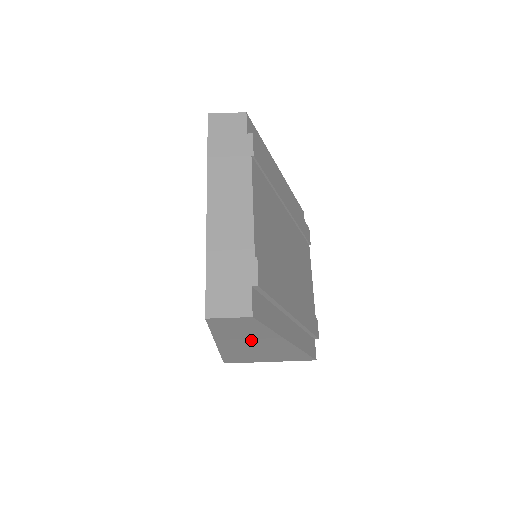
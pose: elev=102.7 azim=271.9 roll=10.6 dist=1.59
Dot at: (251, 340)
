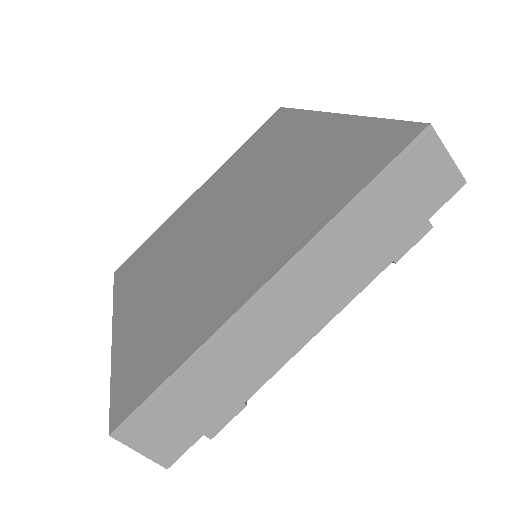
Dot at: occluded
